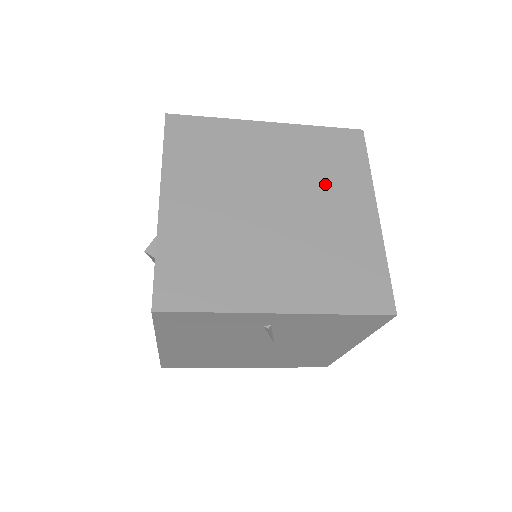
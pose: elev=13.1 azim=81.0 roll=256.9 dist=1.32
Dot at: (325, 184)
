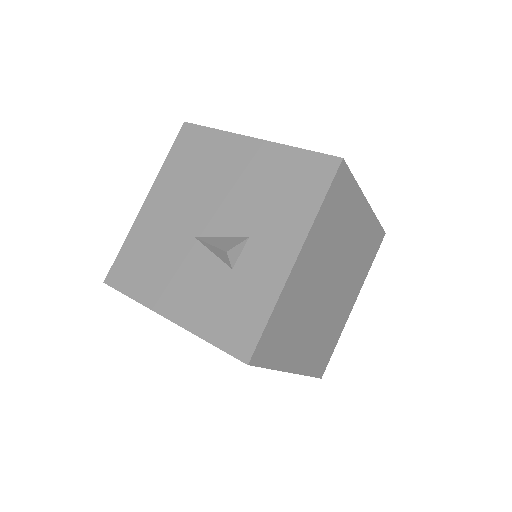
Dot at: (354, 274)
